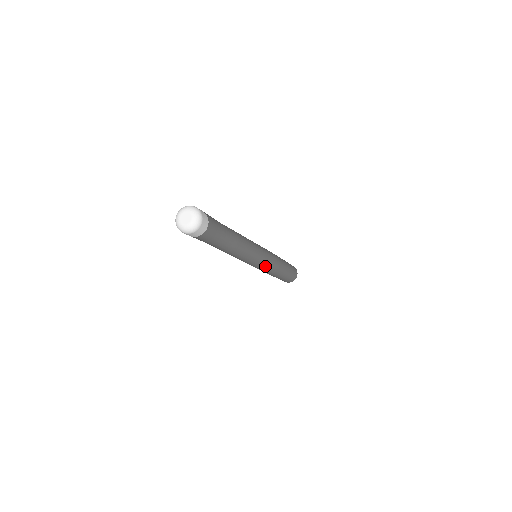
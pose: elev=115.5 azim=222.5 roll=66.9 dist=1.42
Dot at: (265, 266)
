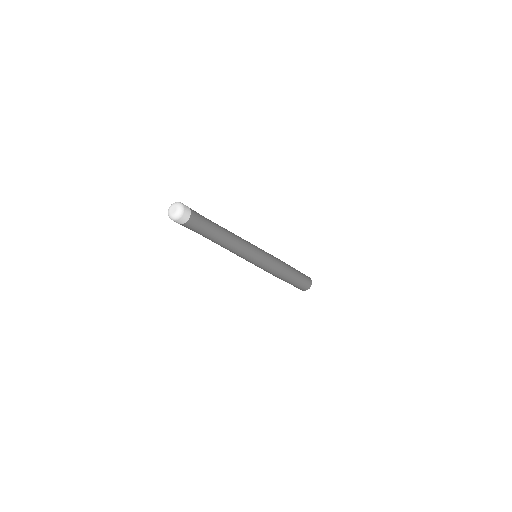
Dot at: (259, 266)
